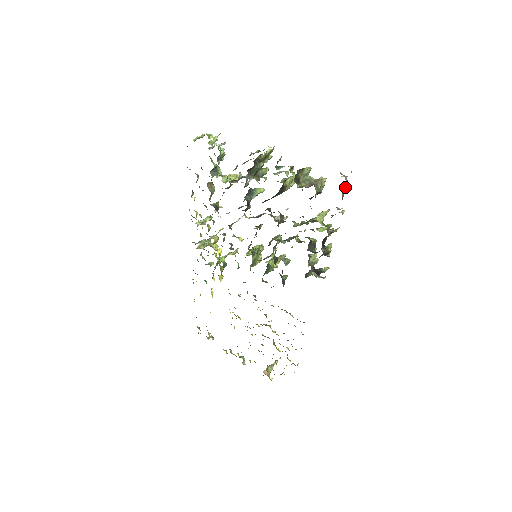
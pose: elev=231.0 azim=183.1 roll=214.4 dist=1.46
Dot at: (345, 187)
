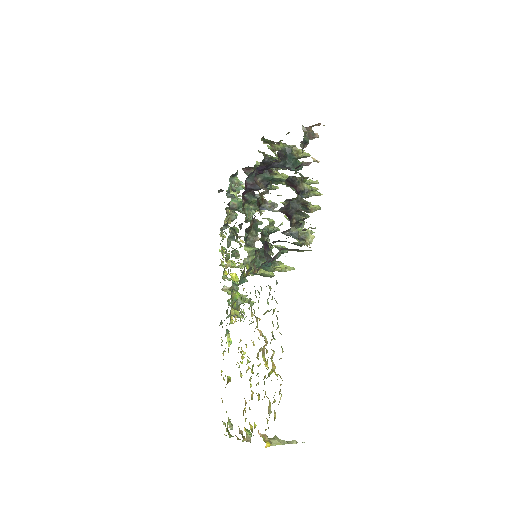
Dot at: (306, 130)
